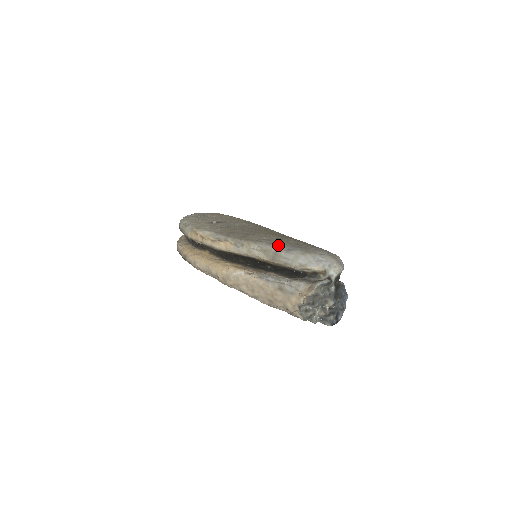
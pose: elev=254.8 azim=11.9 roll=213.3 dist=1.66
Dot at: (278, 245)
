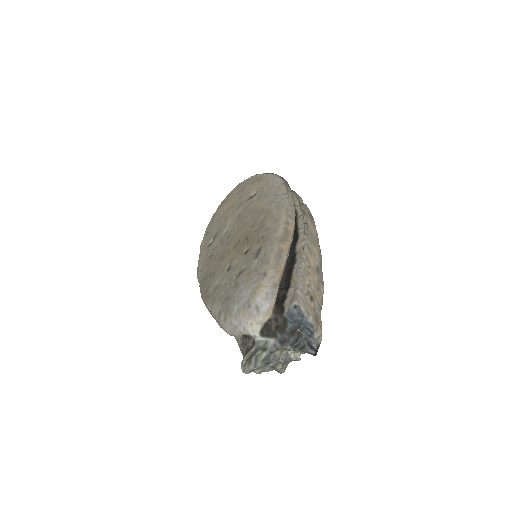
Dot at: (216, 305)
